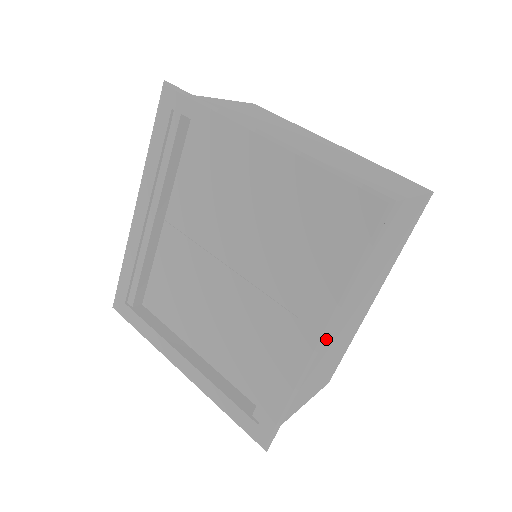
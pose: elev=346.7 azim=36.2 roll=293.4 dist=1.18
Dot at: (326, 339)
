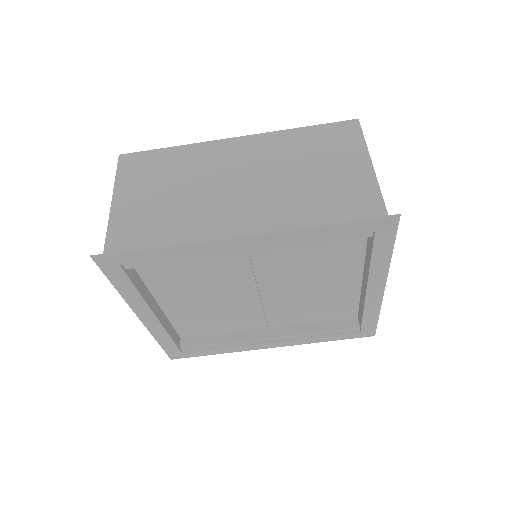
Dot at: occluded
